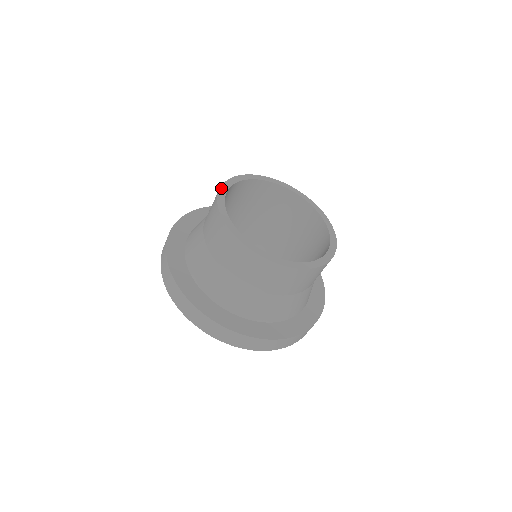
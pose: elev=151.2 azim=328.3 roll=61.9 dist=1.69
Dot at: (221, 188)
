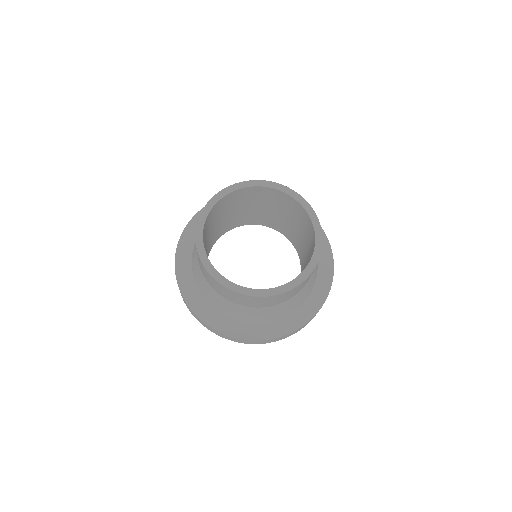
Dot at: (209, 202)
